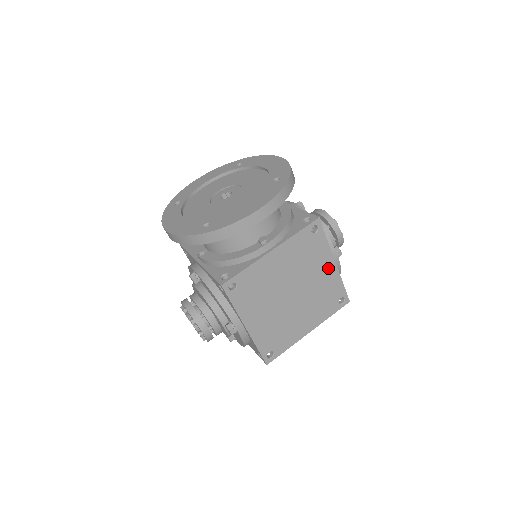
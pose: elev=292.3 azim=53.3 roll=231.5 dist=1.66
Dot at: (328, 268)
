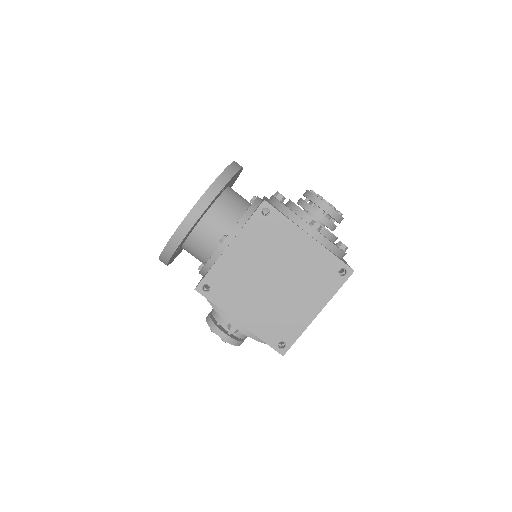
Dot at: (304, 244)
